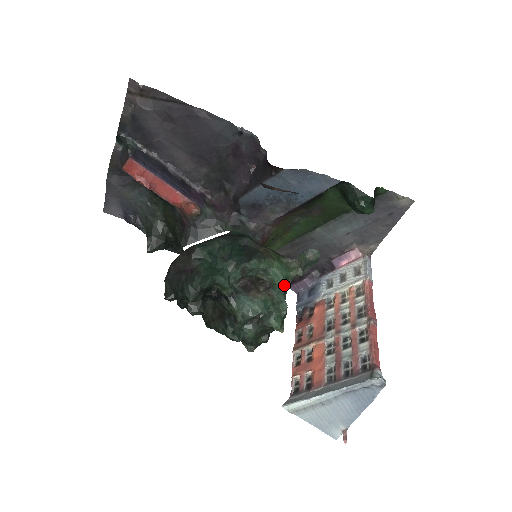
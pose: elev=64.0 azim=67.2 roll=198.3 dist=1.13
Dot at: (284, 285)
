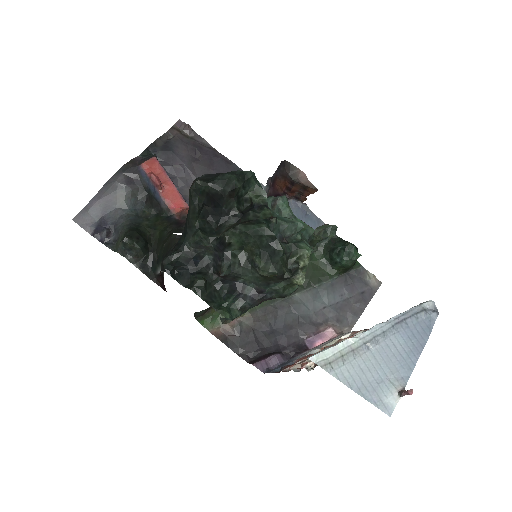
Dot at: (310, 230)
